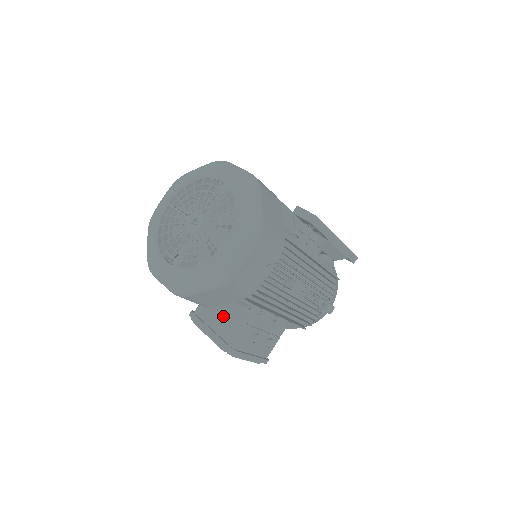
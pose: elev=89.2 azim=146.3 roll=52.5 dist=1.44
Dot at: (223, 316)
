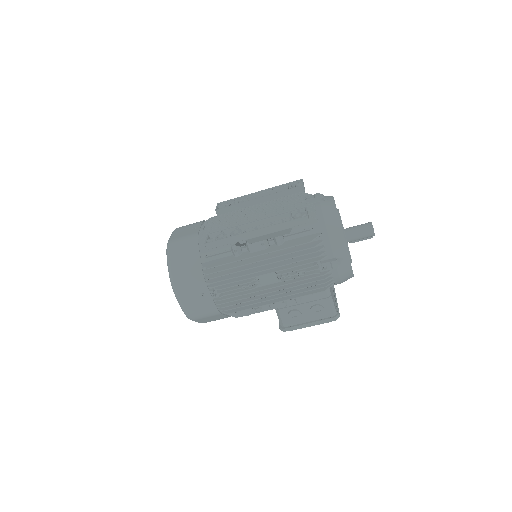
Dot at: occluded
